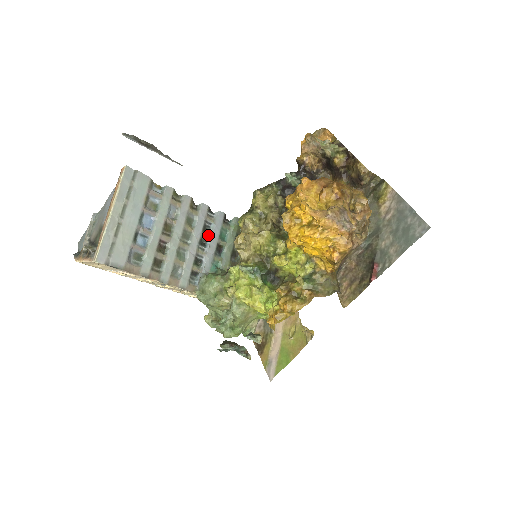
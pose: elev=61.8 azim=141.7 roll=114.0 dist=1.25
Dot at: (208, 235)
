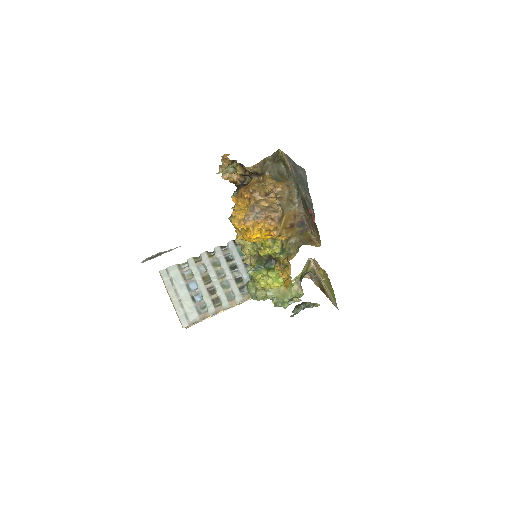
Dot at: (232, 261)
